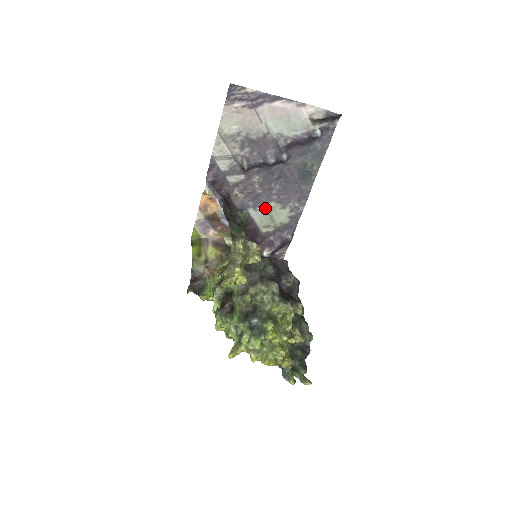
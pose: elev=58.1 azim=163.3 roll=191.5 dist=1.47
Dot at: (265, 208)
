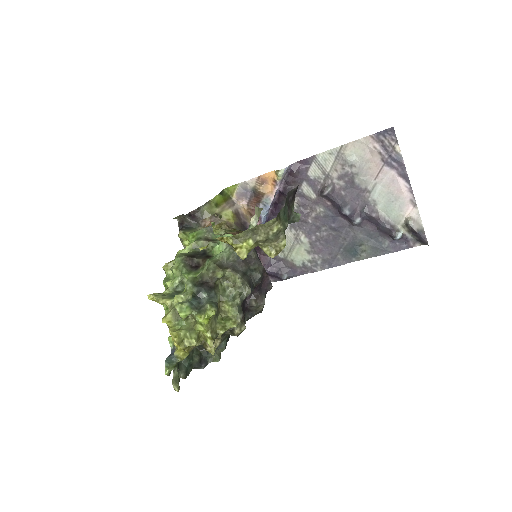
Dot at: (297, 236)
